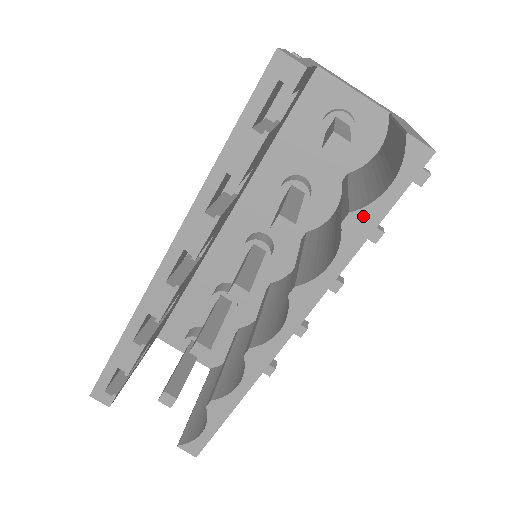
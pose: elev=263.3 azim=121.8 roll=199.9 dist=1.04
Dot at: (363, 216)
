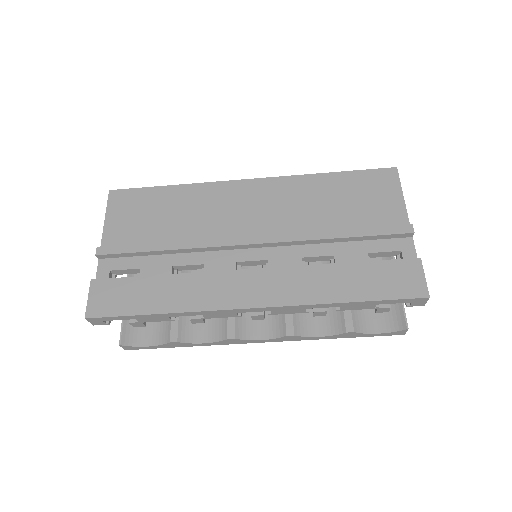
Dot at: (356, 334)
